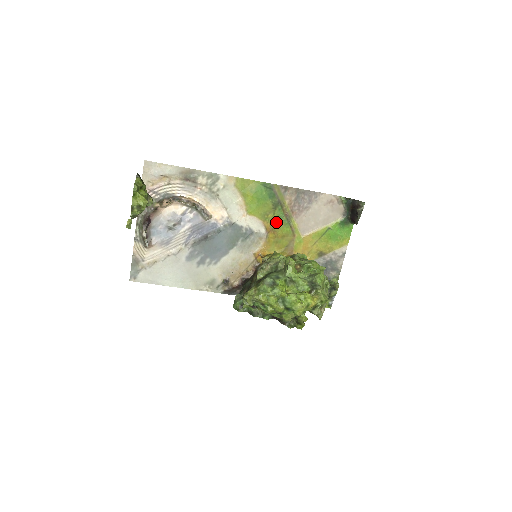
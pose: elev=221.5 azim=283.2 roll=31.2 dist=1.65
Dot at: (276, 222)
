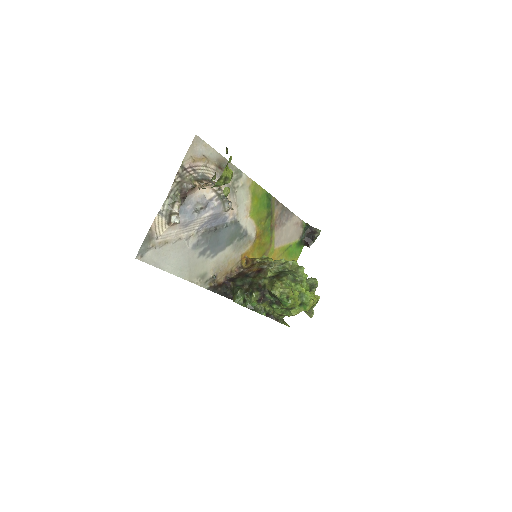
Dot at: (264, 230)
